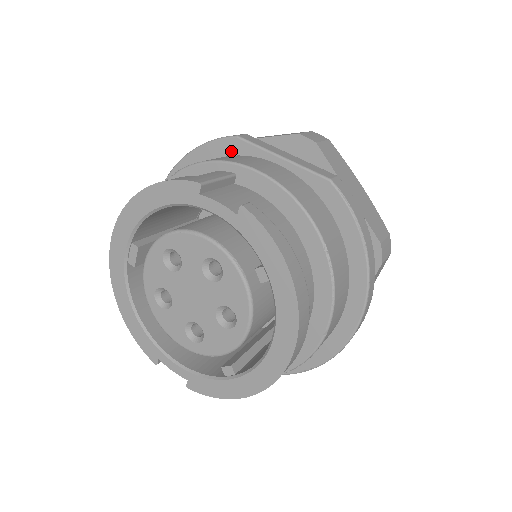
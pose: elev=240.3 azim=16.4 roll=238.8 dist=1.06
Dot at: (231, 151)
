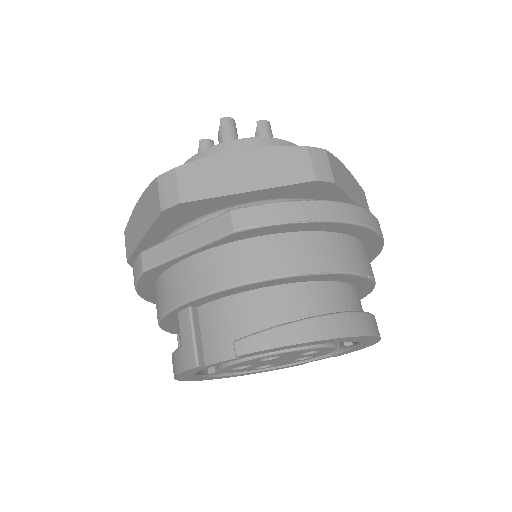
Dot at: (155, 276)
